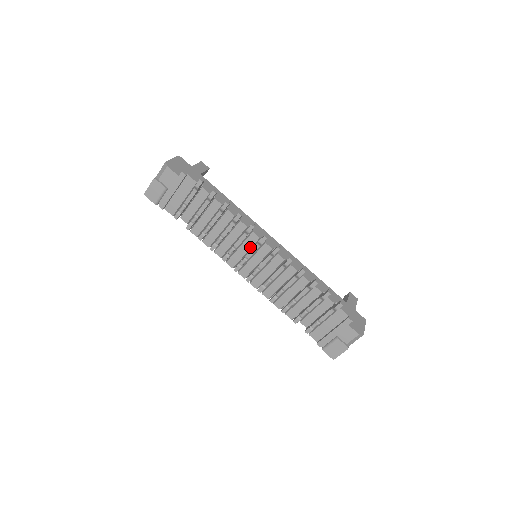
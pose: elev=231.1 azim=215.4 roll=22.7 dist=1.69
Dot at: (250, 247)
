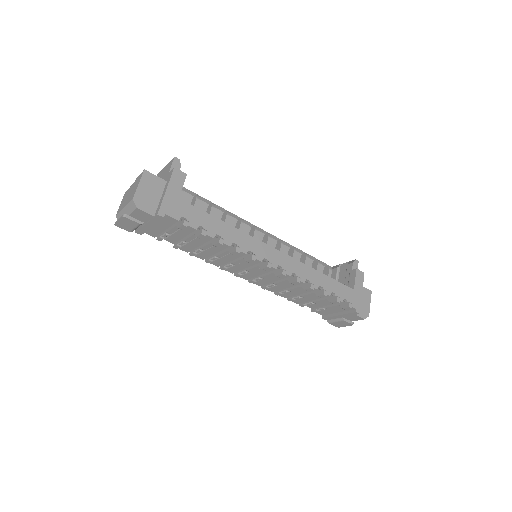
Dot at: (251, 265)
